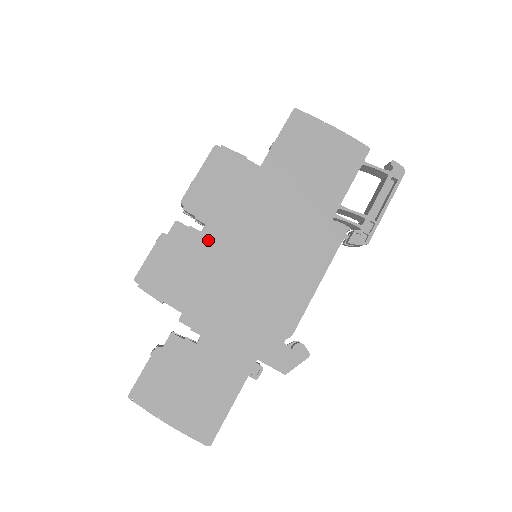
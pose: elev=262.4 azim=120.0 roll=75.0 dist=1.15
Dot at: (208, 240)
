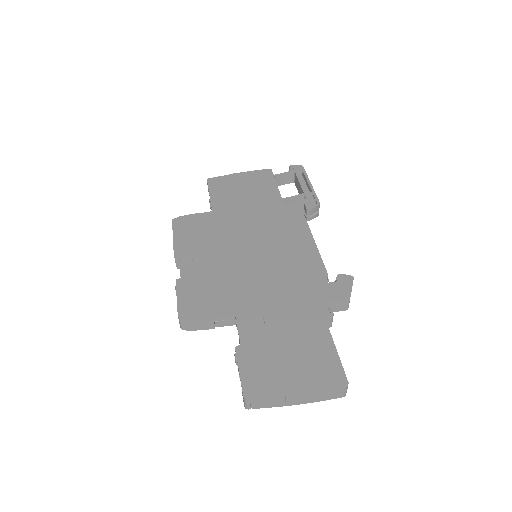
Dot at: (213, 263)
